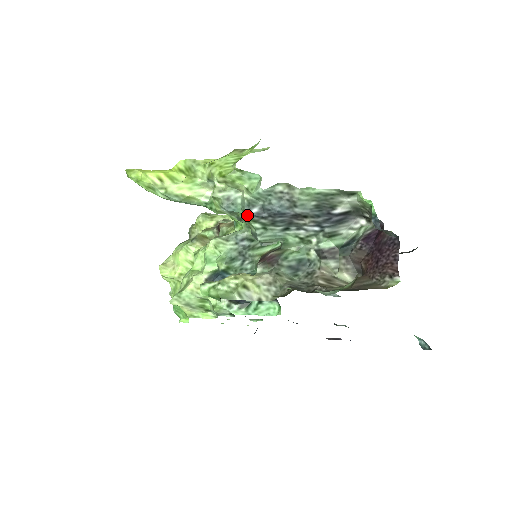
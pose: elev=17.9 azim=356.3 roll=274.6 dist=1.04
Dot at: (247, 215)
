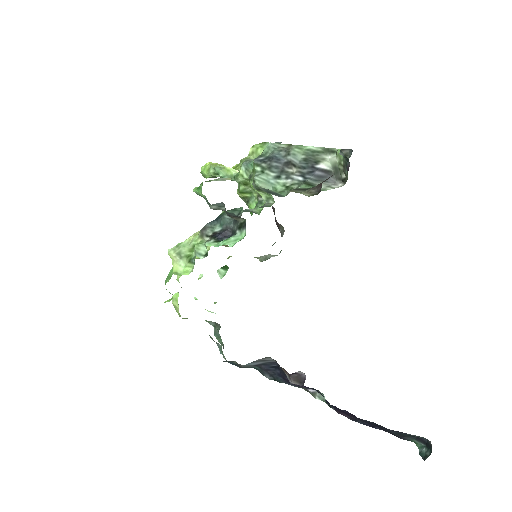
Dot at: (255, 161)
